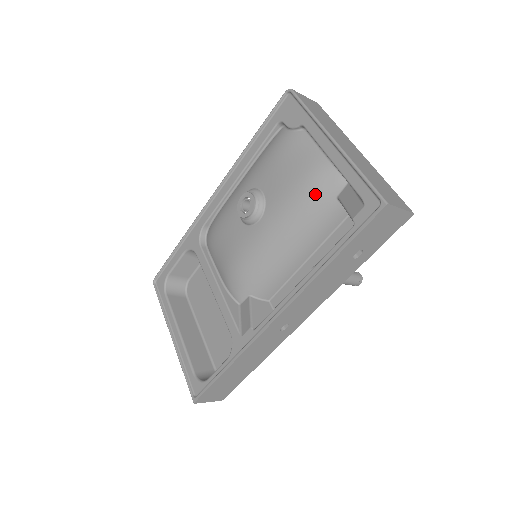
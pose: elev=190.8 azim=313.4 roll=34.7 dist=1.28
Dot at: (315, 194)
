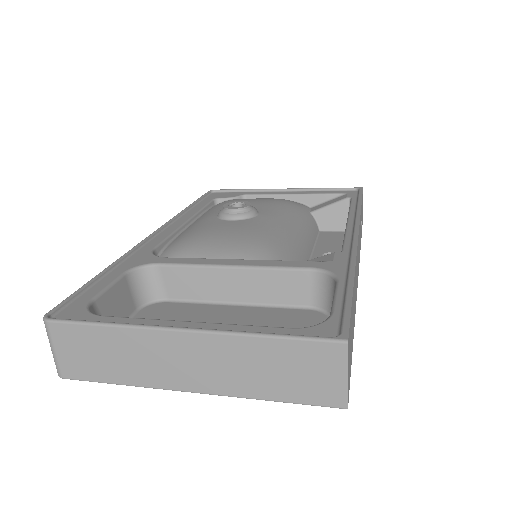
Dot at: (296, 206)
